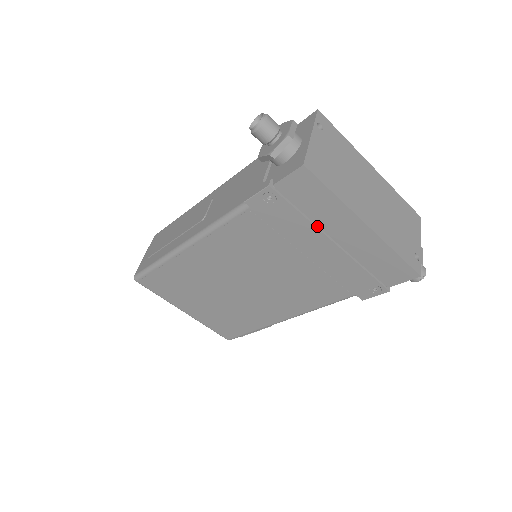
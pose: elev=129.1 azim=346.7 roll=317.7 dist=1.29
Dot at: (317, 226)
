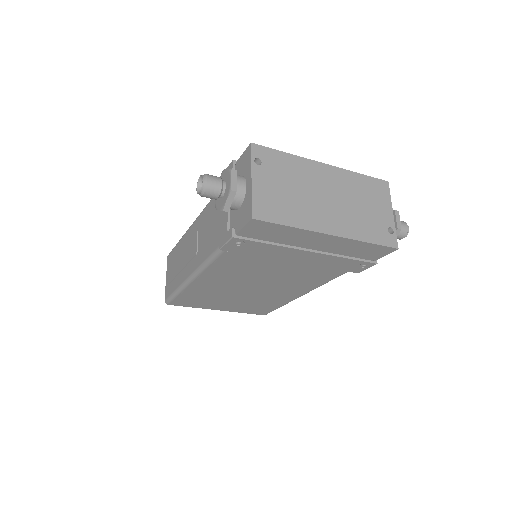
Dot at: (289, 246)
